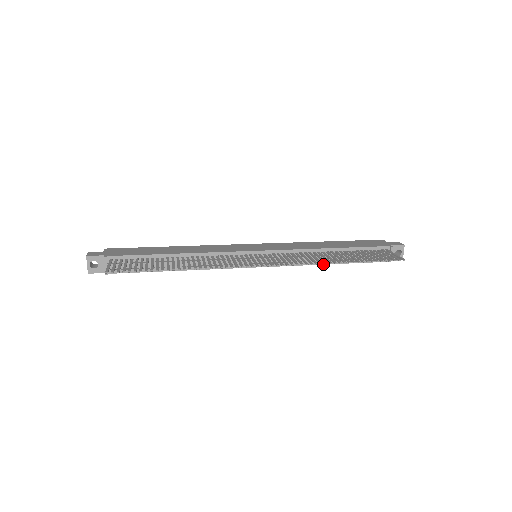
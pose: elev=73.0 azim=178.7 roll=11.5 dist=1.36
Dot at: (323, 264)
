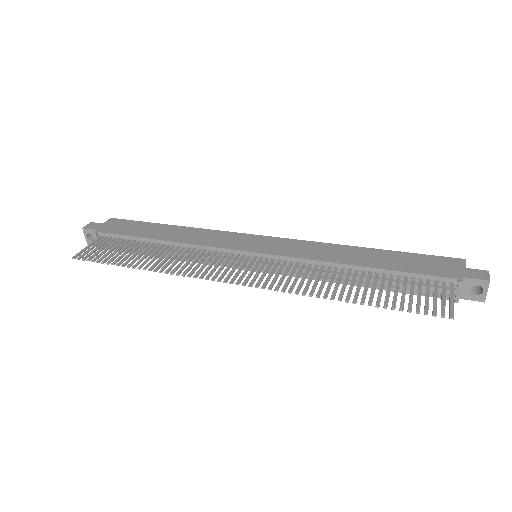
Dot at: occluded
